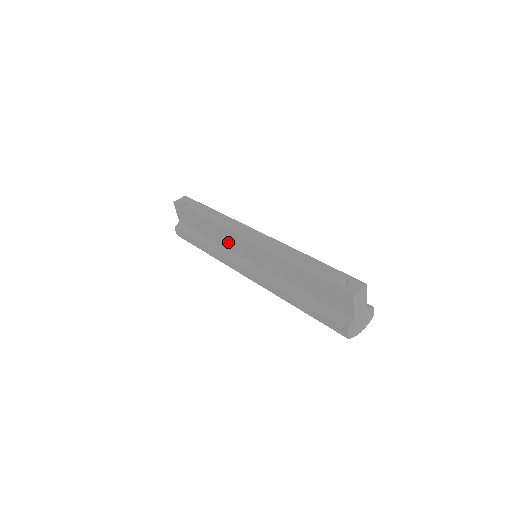
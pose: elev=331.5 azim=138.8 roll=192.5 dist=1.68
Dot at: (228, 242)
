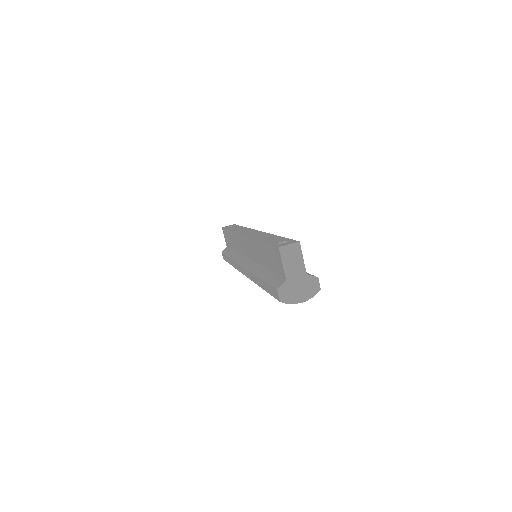
Dot at: (240, 247)
